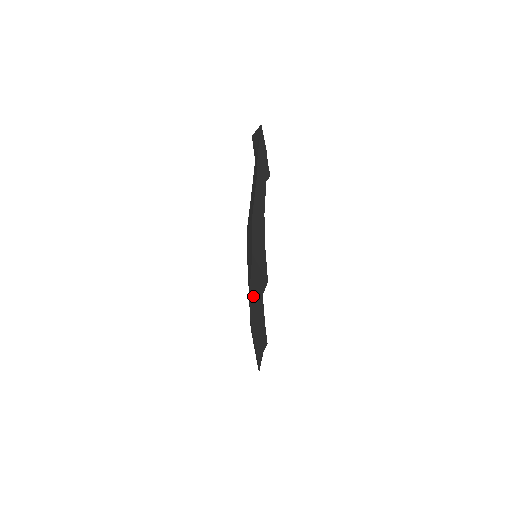
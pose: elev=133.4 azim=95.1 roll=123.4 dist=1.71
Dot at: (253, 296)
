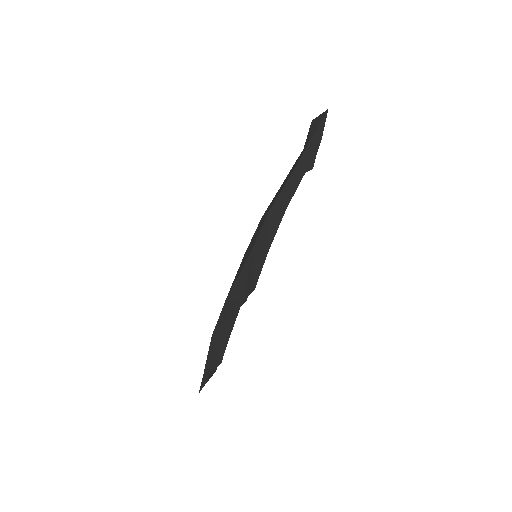
Dot at: (231, 300)
